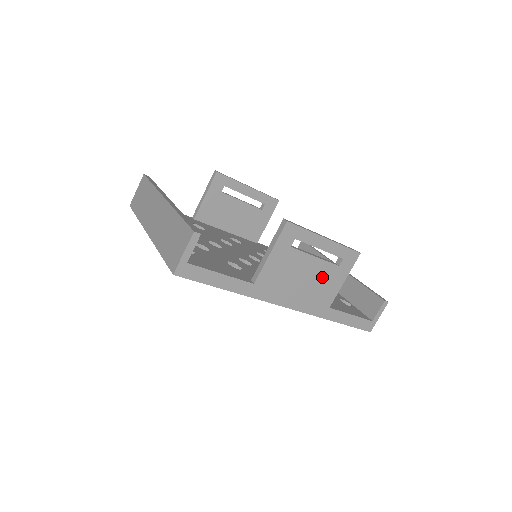
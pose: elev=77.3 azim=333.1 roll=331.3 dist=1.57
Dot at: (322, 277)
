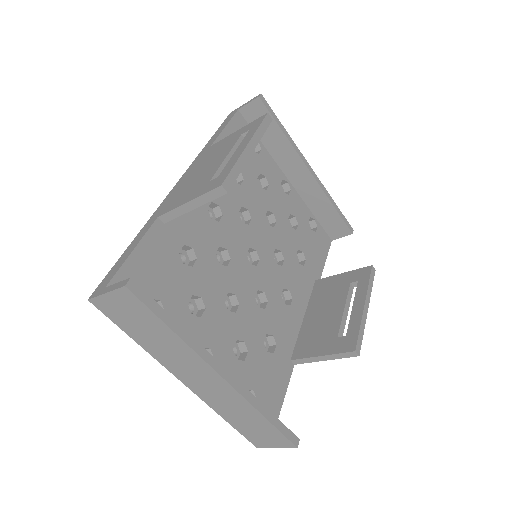
Dot at: occluded
